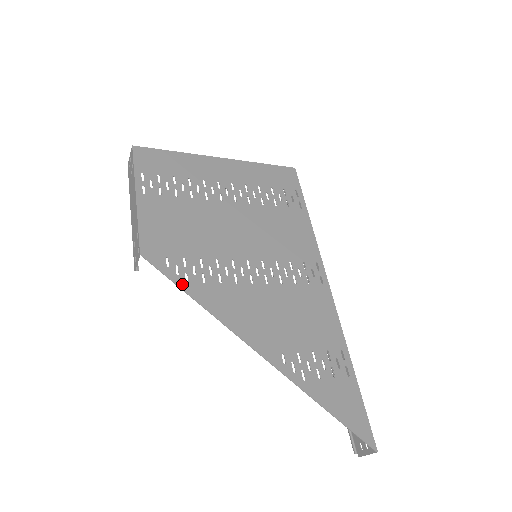
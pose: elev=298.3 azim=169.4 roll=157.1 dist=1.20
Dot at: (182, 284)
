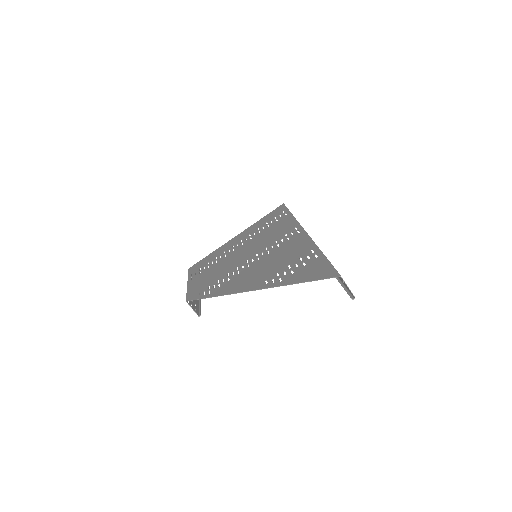
Dot at: (206, 296)
